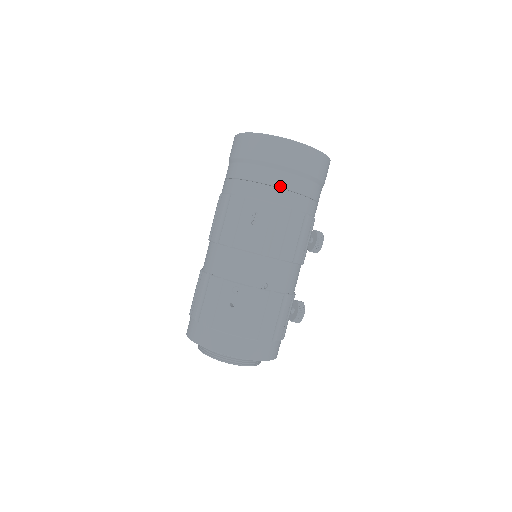
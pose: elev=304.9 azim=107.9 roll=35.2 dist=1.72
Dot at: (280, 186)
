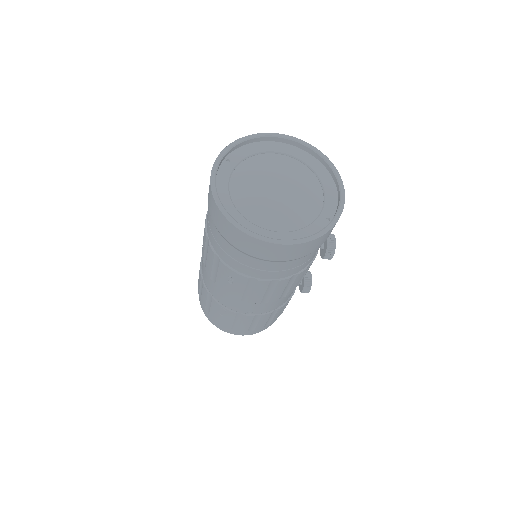
Dot at: (255, 267)
